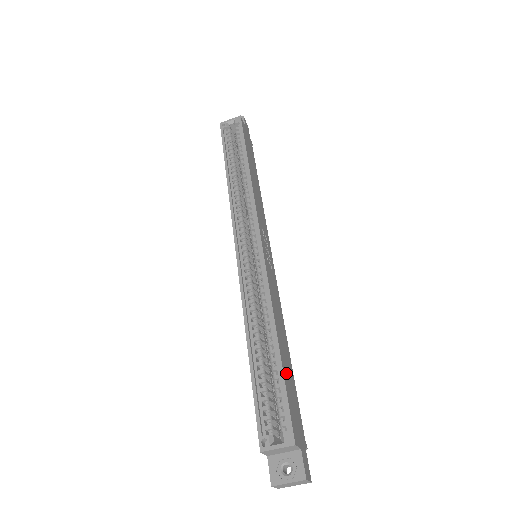
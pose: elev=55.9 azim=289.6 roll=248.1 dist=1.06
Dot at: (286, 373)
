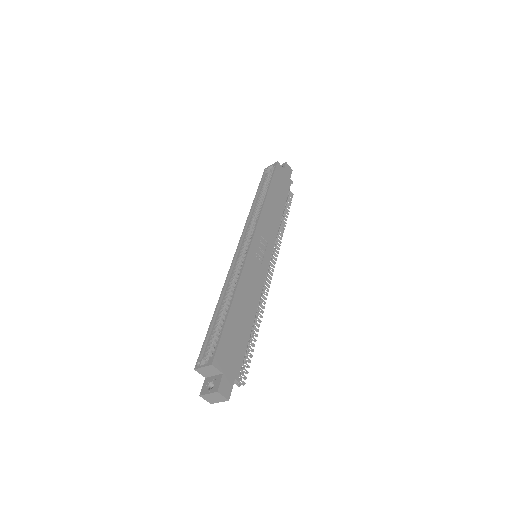
Dot at: (232, 326)
